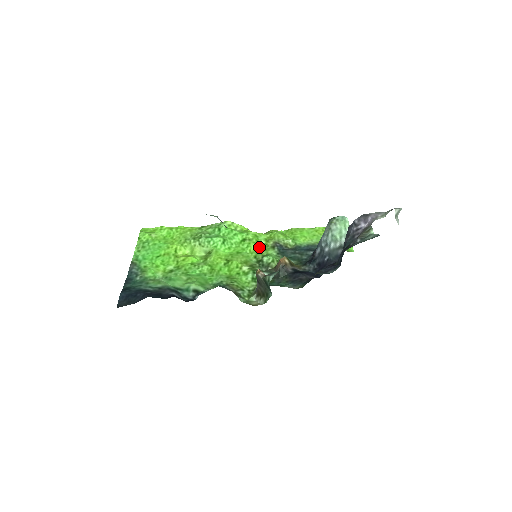
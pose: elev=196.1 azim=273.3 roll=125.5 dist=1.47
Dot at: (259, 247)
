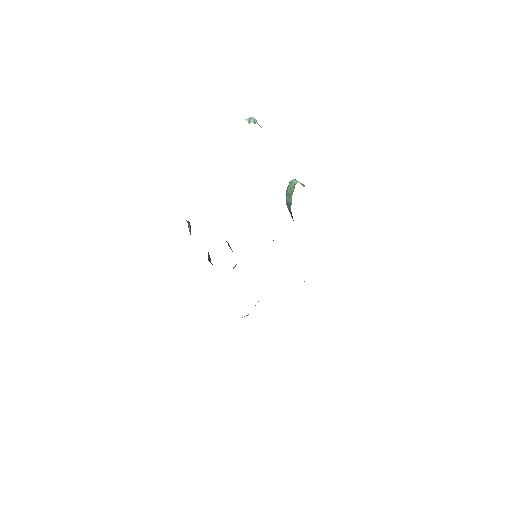
Dot at: occluded
